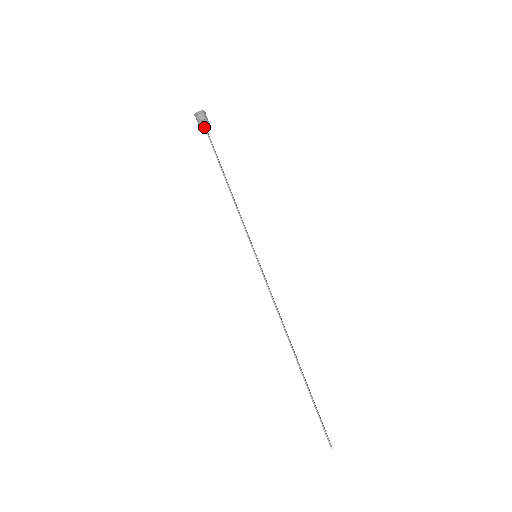
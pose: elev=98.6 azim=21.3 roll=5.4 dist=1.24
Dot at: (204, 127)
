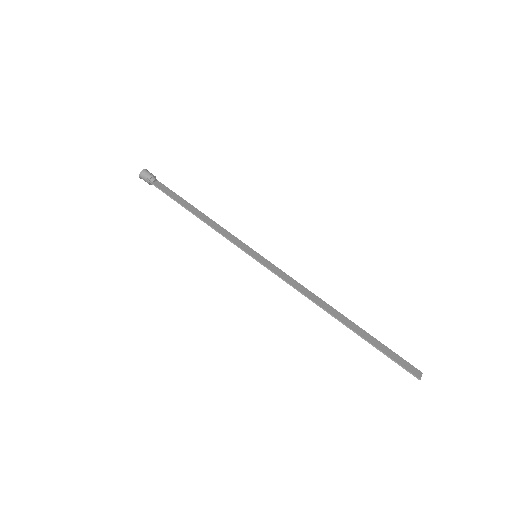
Dot at: (152, 183)
